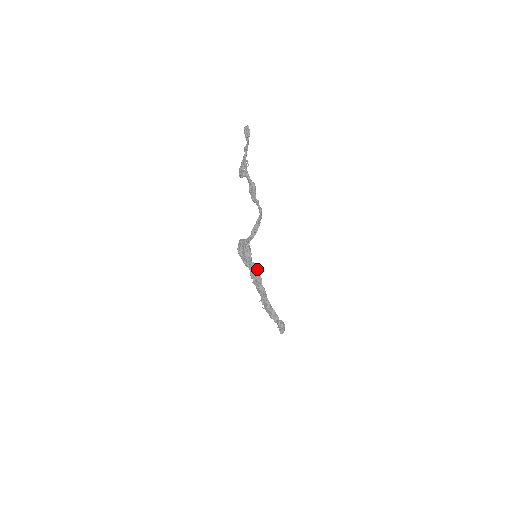
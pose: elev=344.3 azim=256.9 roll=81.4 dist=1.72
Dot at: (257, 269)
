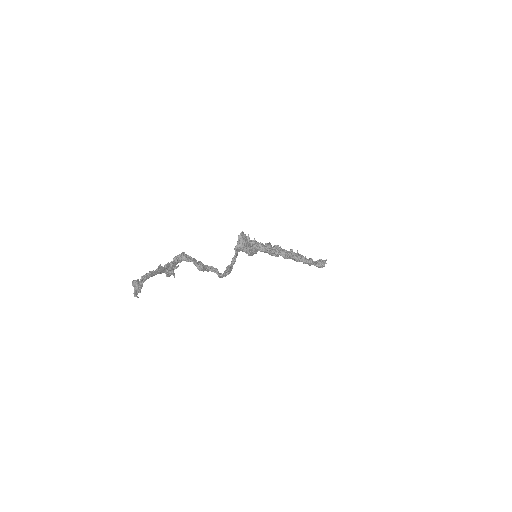
Dot at: (268, 252)
